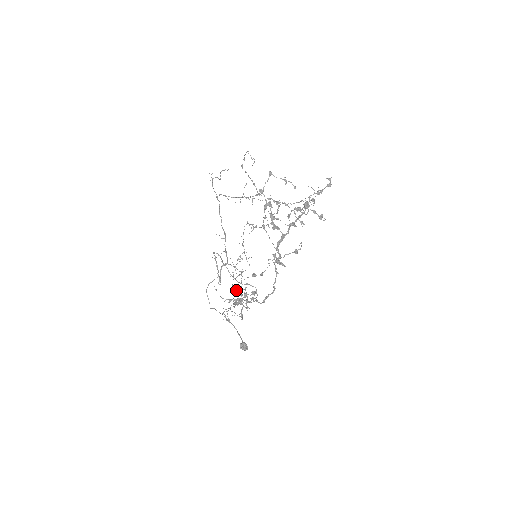
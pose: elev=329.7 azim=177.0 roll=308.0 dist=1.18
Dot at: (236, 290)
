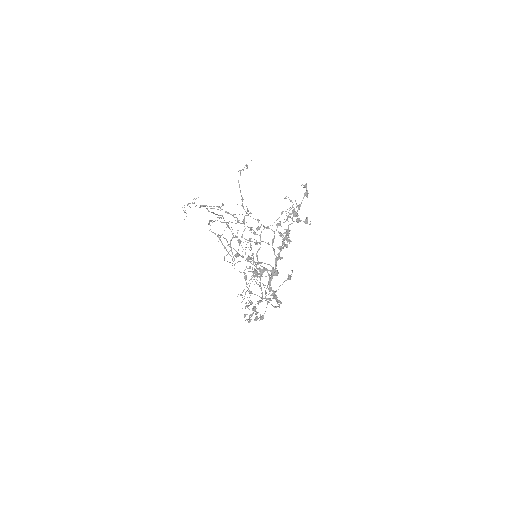
Dot at: occluded
